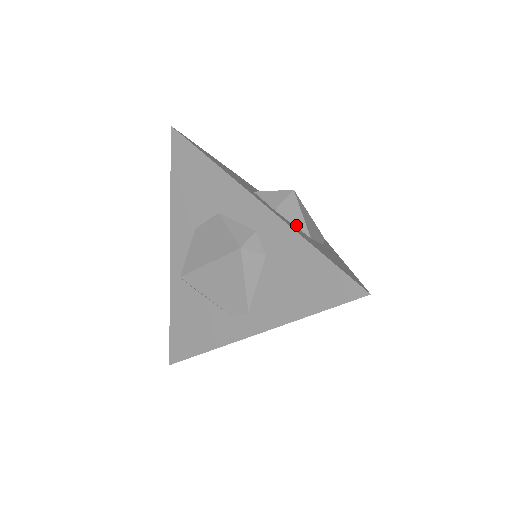
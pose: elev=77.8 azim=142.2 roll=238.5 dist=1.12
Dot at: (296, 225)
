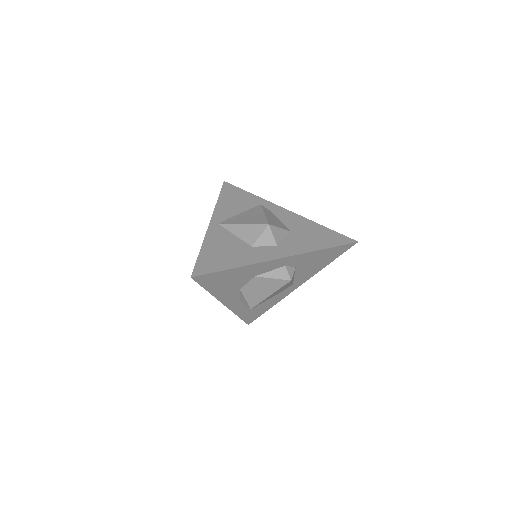
Dot at: (285, 237)
